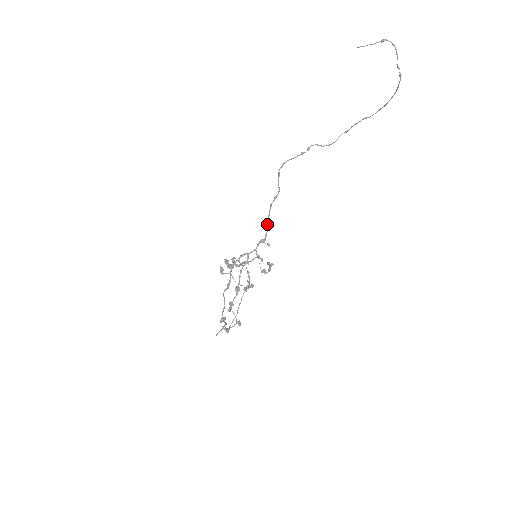
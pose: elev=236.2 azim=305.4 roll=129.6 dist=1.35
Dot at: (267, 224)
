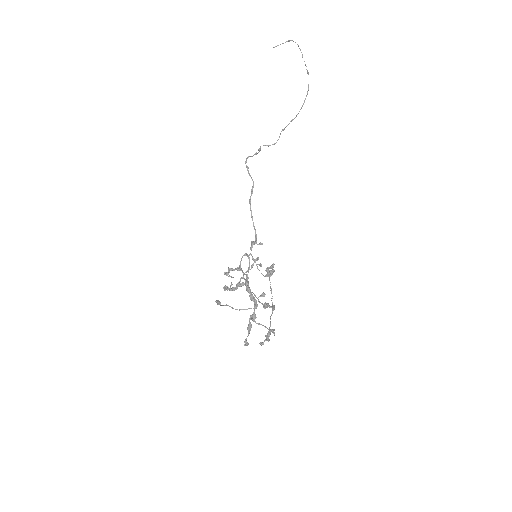
Dot at: (253, 222)
